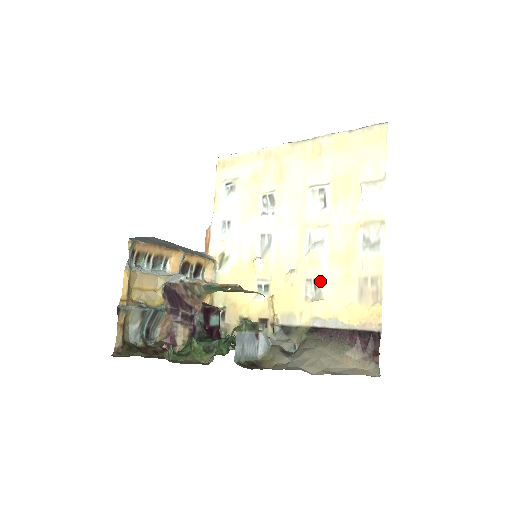
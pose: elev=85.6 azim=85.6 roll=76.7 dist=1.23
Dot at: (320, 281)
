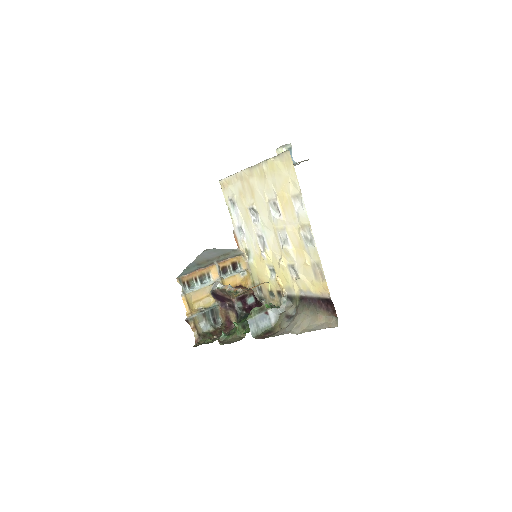
Dot at: (294, 266)
